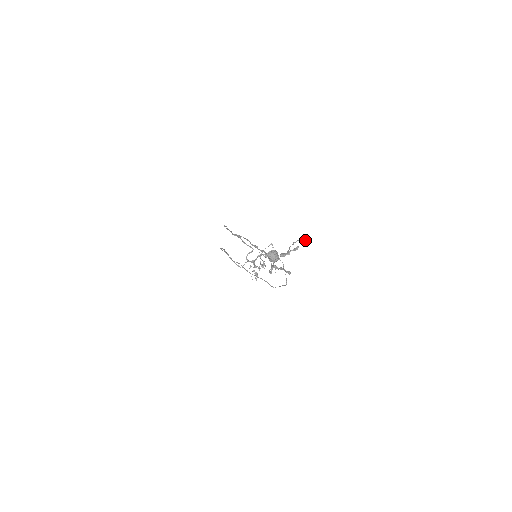
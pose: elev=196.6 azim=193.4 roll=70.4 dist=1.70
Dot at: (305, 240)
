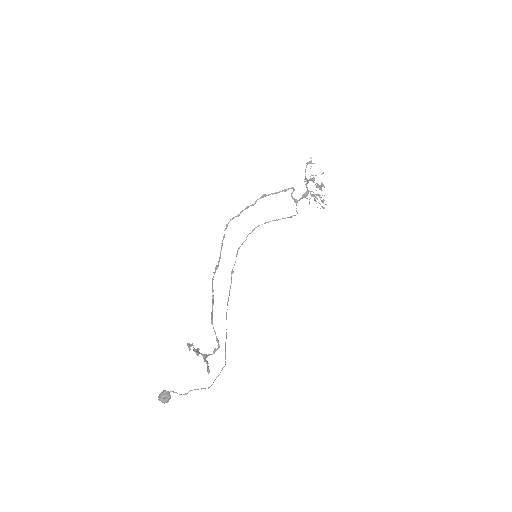
Dot at: (189, 348)
